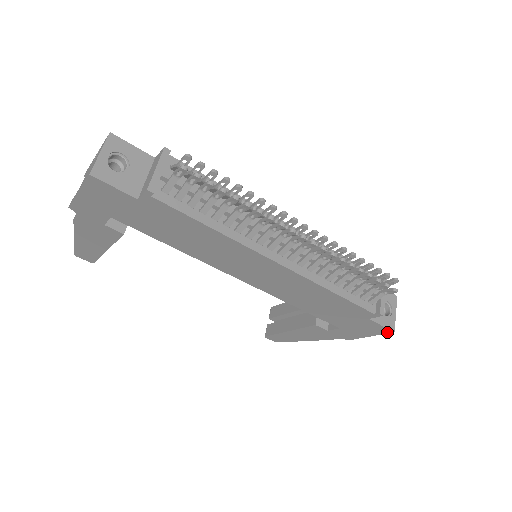
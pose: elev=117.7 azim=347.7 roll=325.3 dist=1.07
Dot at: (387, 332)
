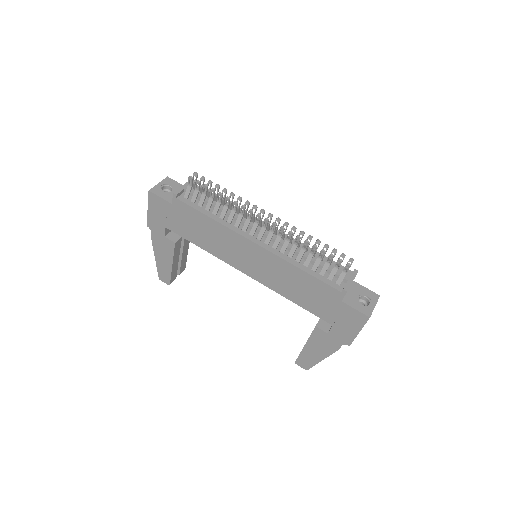
Dot at: (365, 320)
